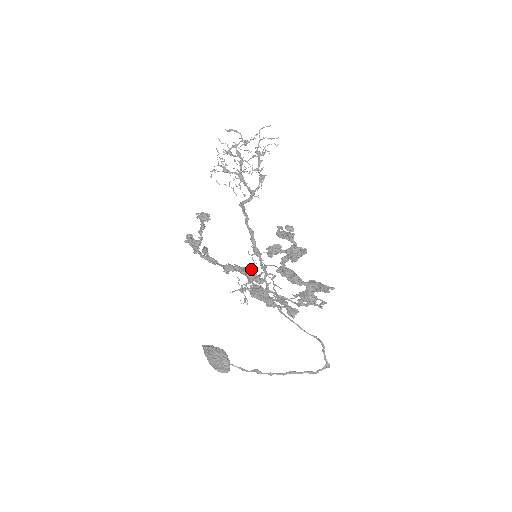
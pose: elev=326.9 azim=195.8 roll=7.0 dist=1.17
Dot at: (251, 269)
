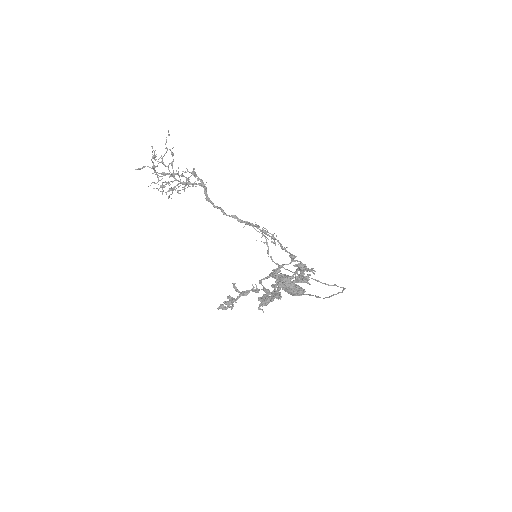
Dot at: occluded
